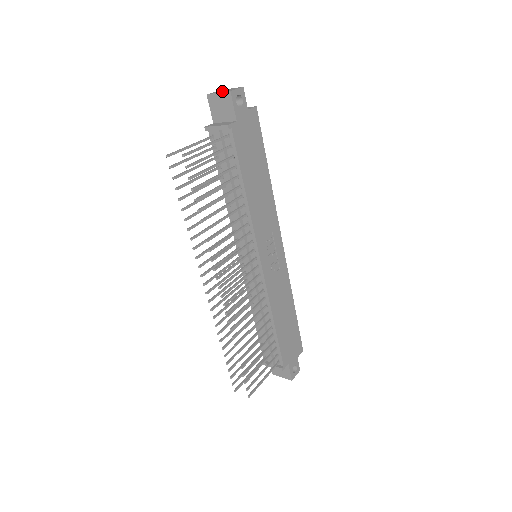
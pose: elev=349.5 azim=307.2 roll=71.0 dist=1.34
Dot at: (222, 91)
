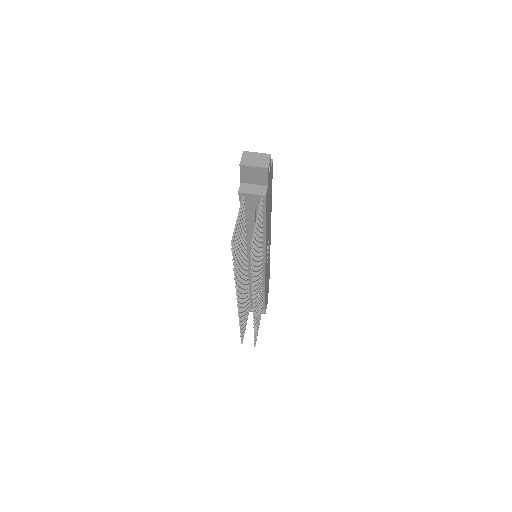
Dot at: (255, 162)
